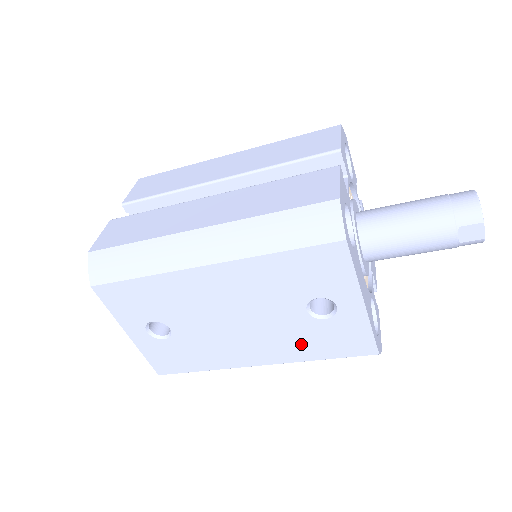
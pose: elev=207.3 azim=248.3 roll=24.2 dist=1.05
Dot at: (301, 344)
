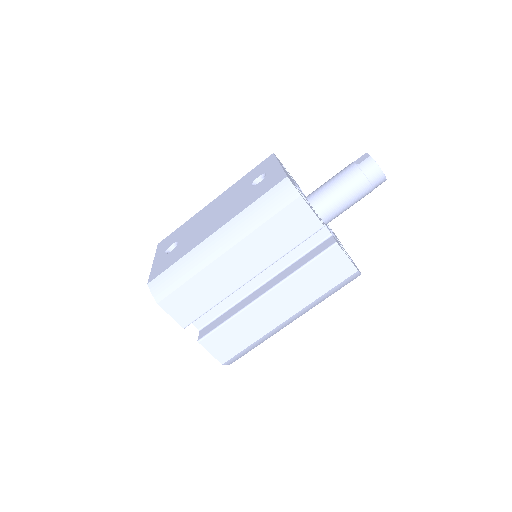
Dot at: (244, 203)
